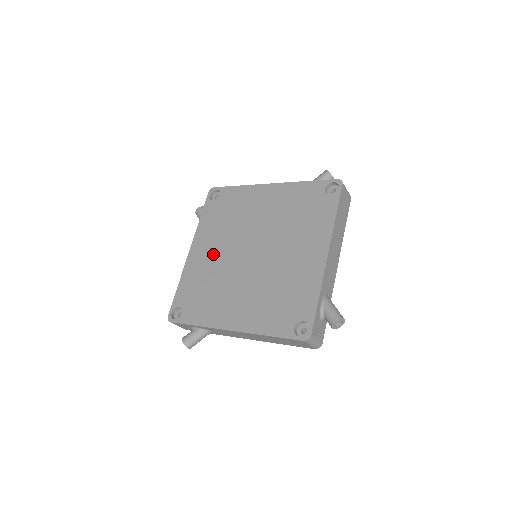
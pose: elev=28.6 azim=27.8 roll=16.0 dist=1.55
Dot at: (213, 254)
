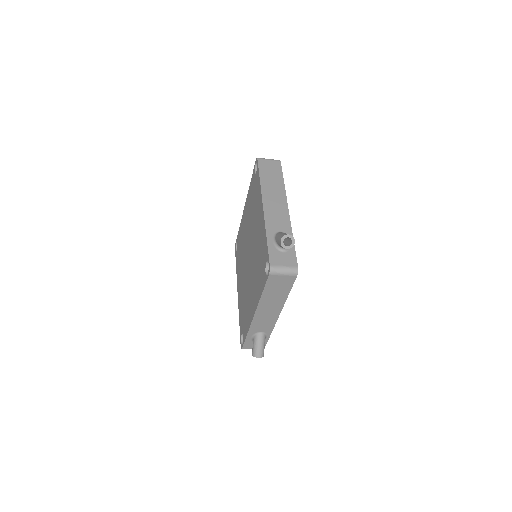
Dot at: (242, 281)
